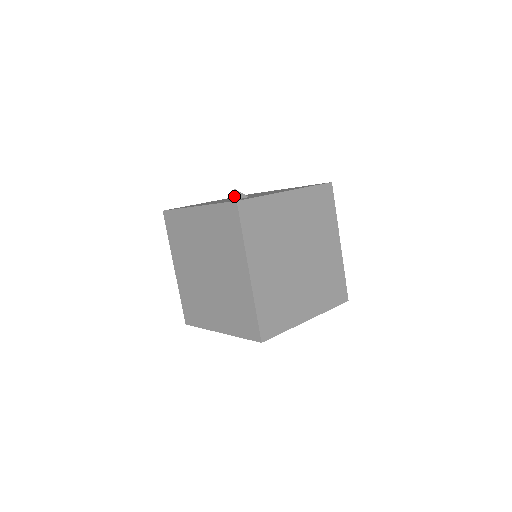
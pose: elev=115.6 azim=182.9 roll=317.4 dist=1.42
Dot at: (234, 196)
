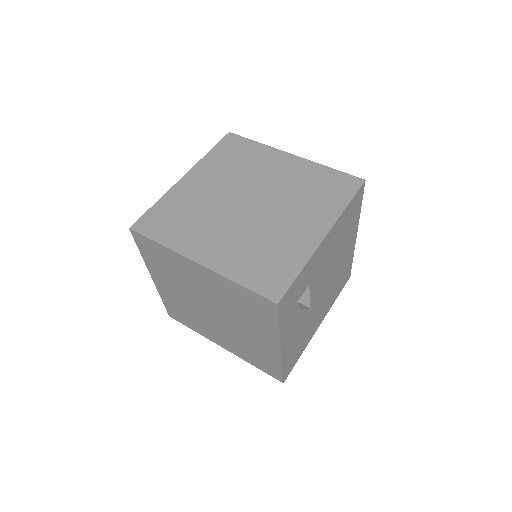
Dot at: occluded
